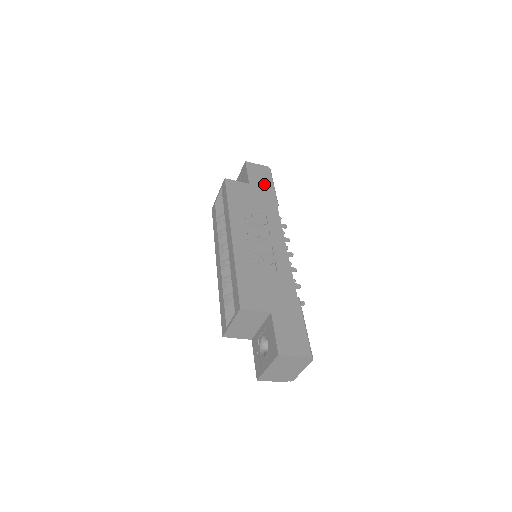
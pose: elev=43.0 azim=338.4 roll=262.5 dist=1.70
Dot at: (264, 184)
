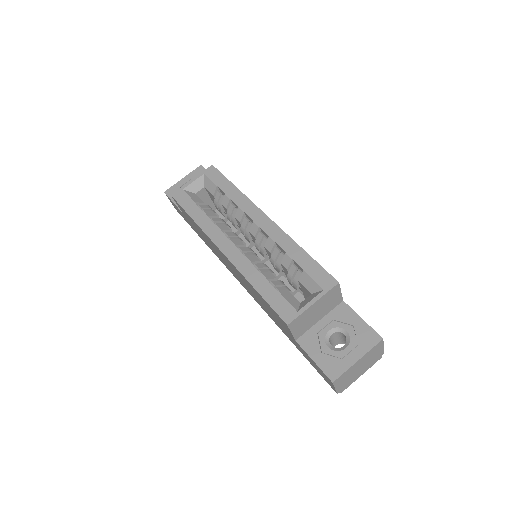
Dot at: occluded
